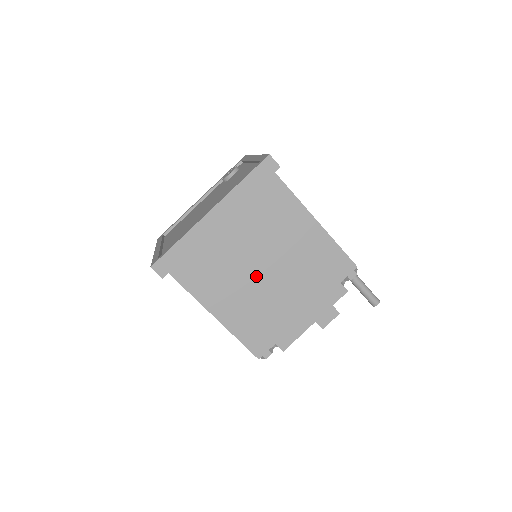
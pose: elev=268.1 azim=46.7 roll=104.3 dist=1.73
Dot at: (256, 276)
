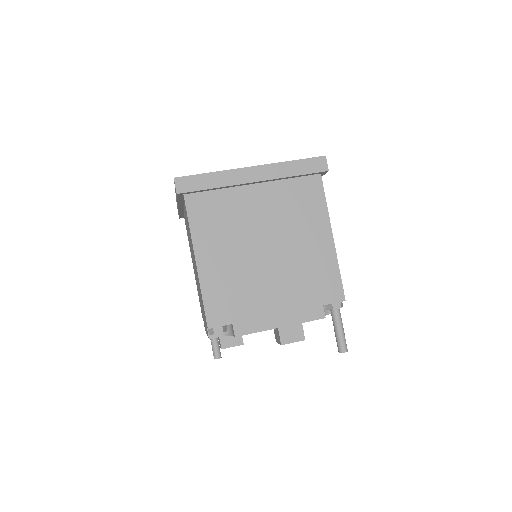
Dot at: (254, 248)
